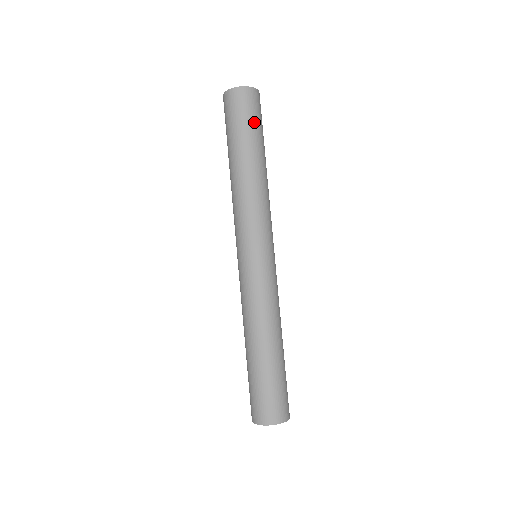
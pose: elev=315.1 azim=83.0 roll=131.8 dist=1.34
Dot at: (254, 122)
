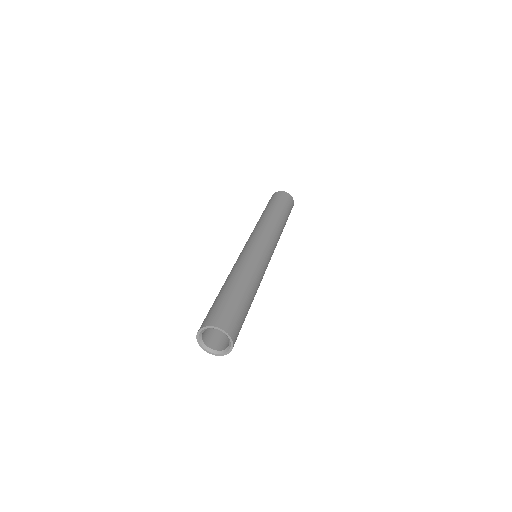
Dot at: (284, 203)
